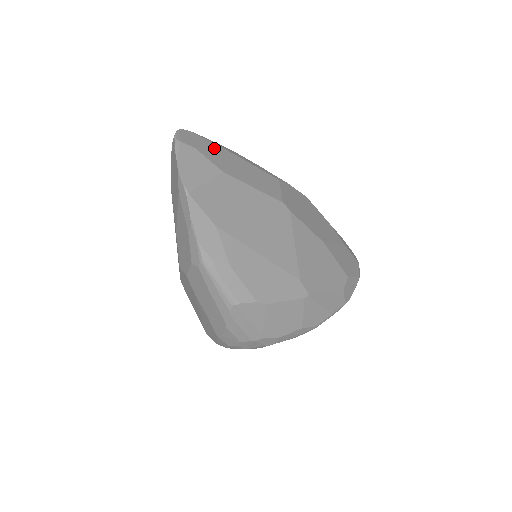
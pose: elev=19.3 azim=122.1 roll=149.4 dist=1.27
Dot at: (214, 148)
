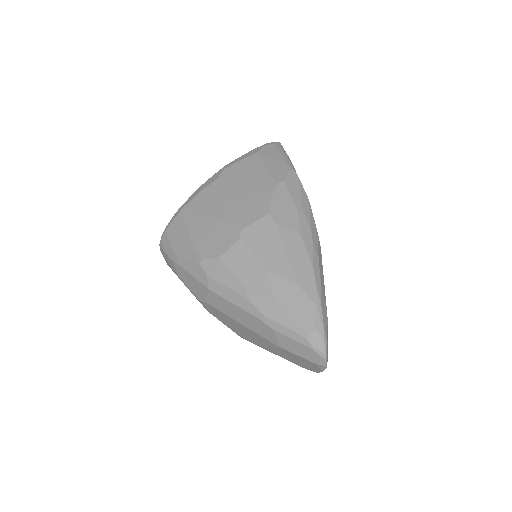
Dot at: occluded
